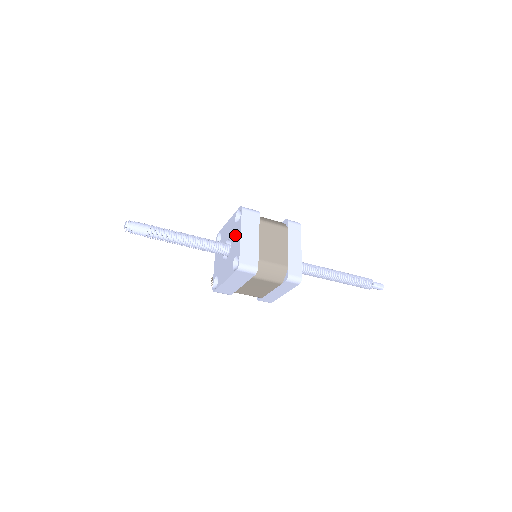
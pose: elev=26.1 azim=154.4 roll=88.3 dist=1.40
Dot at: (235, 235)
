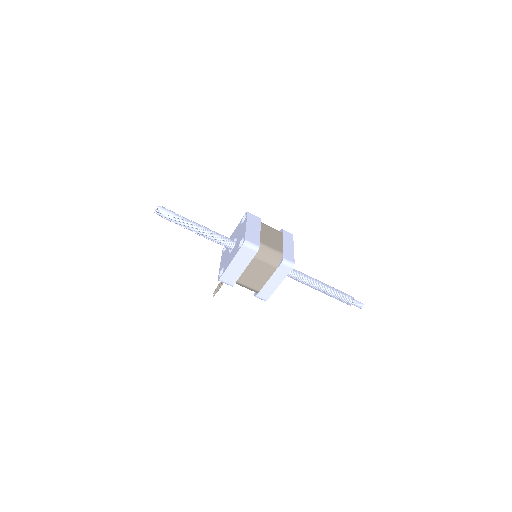
Dot at: (241, 230)
